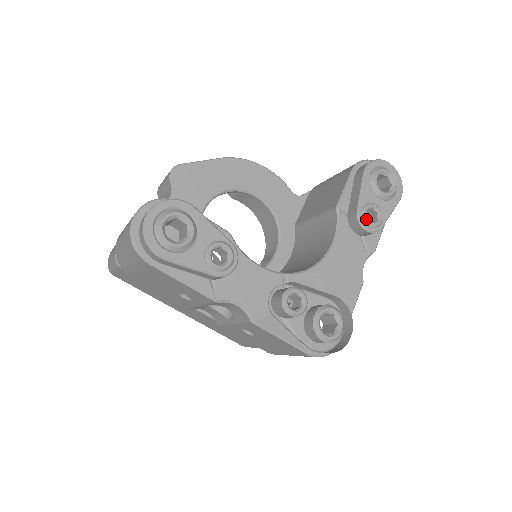
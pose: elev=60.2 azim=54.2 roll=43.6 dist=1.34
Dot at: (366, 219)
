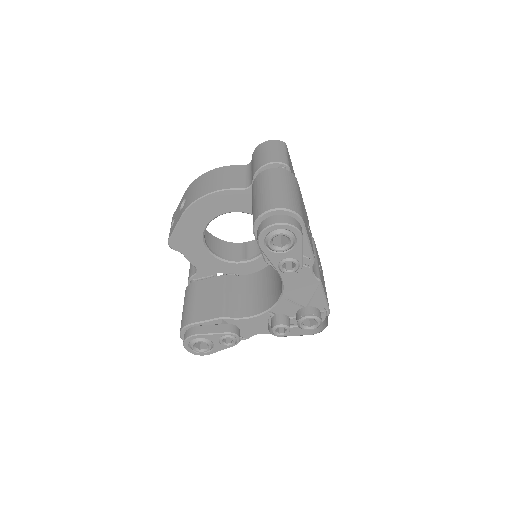
Dot at: (286, 273)
